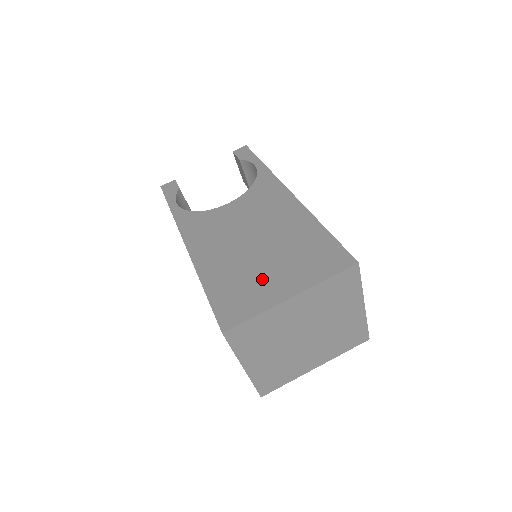
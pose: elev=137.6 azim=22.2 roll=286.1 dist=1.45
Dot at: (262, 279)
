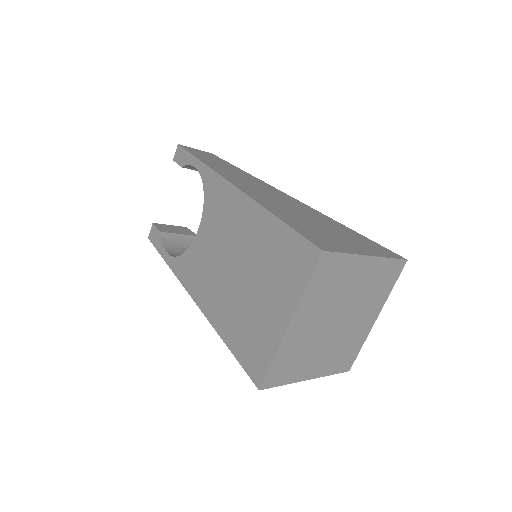
Dot at: (259, 313)
